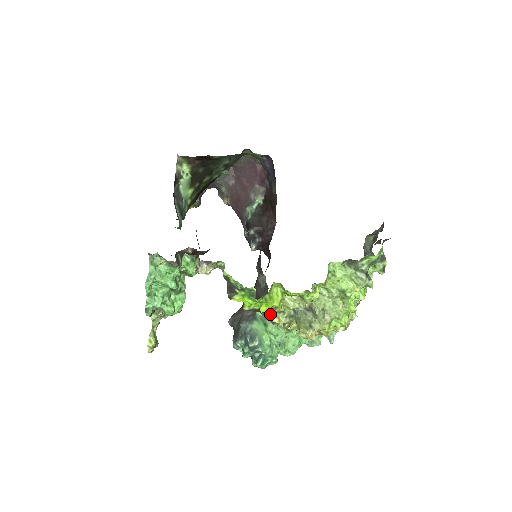
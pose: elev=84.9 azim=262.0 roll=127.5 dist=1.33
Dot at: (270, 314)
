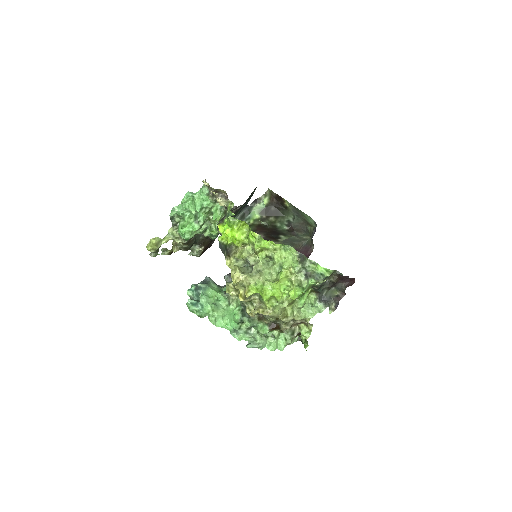
Dot at: (229, 257)
